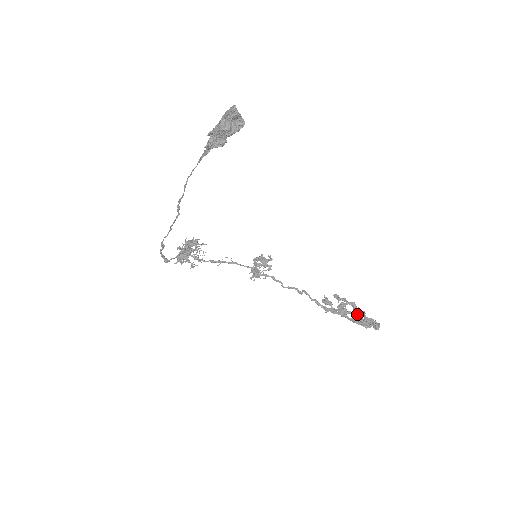
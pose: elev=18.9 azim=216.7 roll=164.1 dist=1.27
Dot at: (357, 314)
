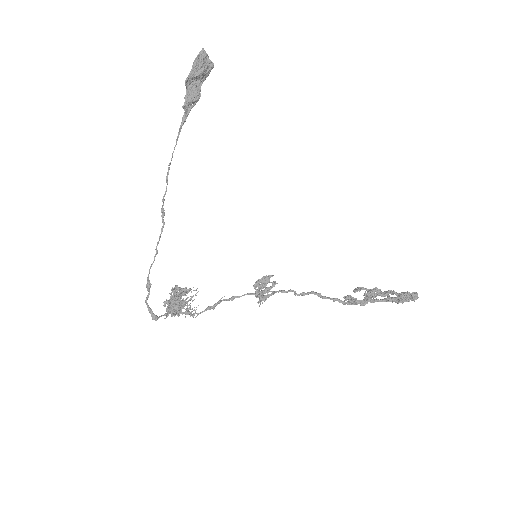
Dot at: (387, 291)
